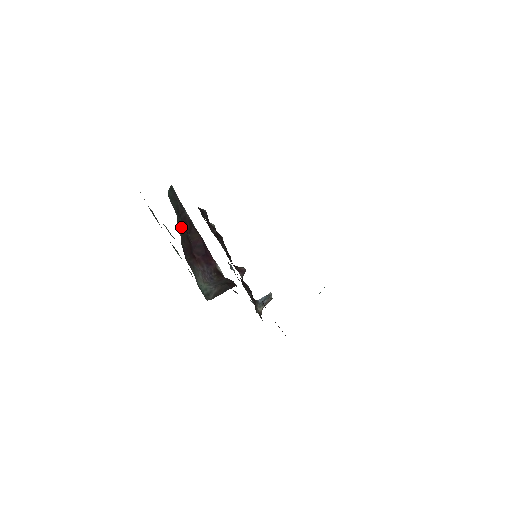
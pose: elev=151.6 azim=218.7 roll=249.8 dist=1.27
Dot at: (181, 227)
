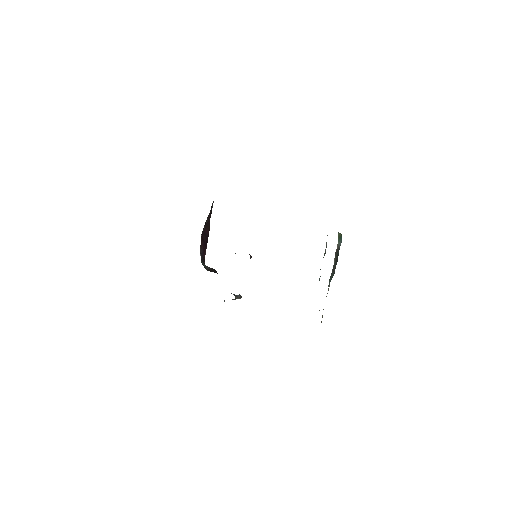
Dot at: occluded
